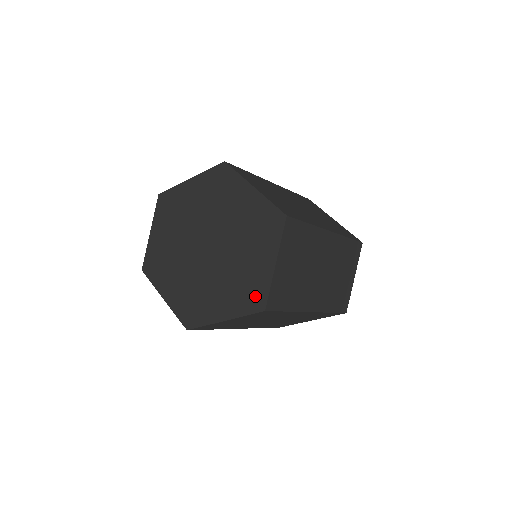
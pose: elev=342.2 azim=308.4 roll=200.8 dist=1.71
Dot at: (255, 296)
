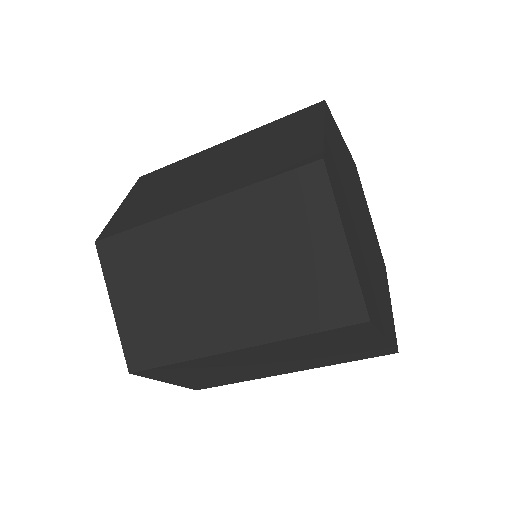
Dot at: occluded
